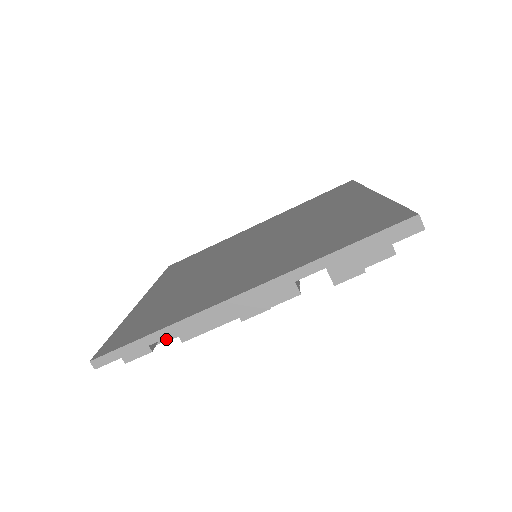
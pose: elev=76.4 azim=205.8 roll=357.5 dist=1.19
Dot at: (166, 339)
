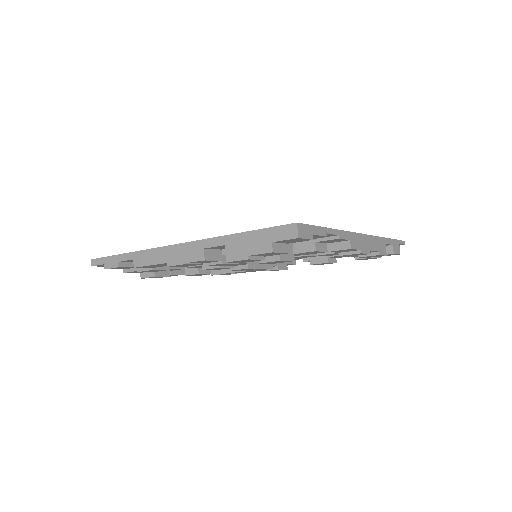
Dot at: (140, 270)
